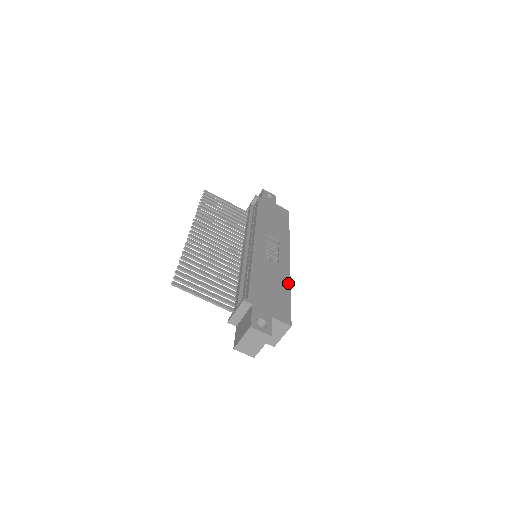
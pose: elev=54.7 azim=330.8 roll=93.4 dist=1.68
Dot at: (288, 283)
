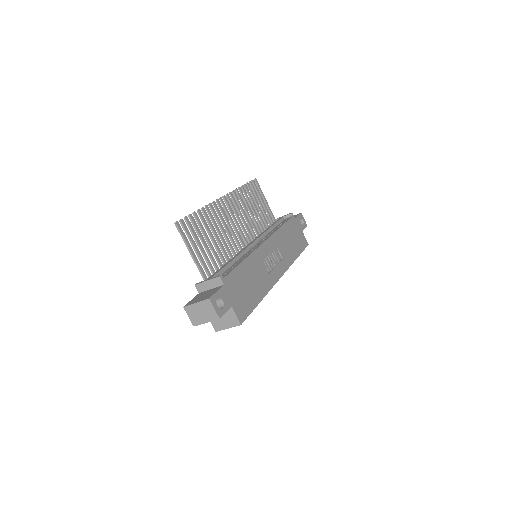
Dot at: (264, 293)
